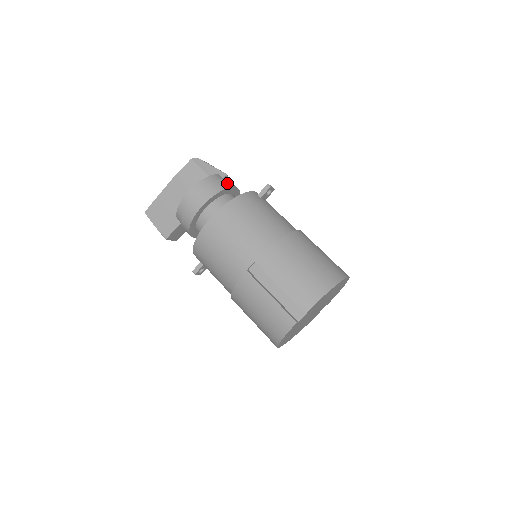
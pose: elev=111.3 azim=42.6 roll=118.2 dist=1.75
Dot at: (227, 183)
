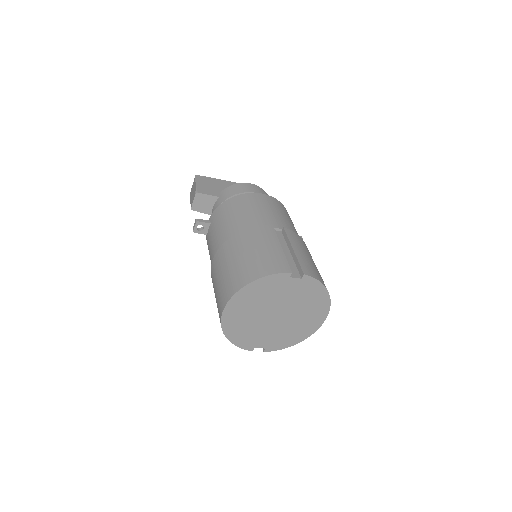
Dot at: occluded
